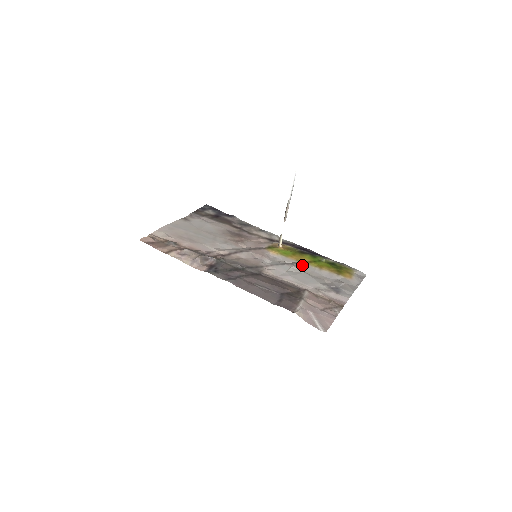
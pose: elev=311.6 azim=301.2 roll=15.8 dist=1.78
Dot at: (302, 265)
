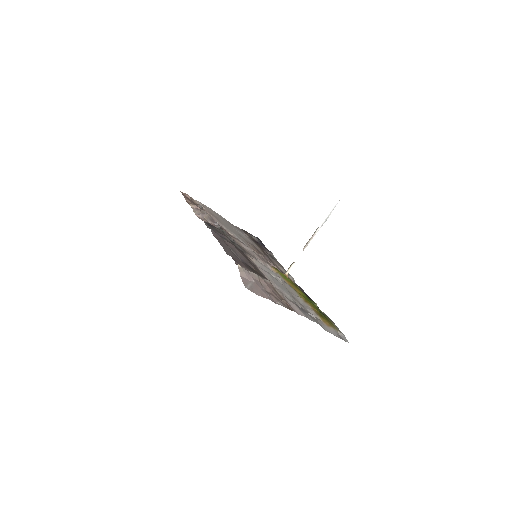
Dot at: (290, 287)
